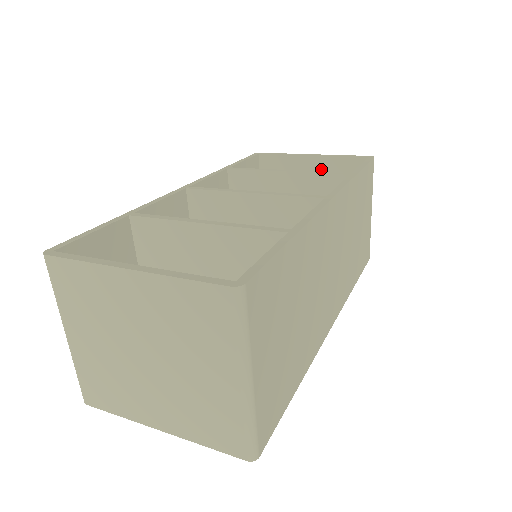
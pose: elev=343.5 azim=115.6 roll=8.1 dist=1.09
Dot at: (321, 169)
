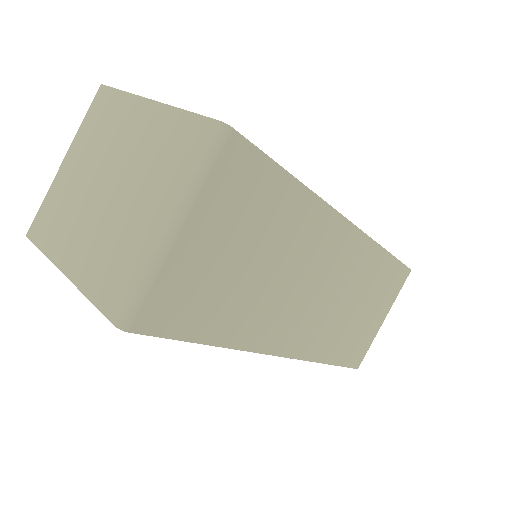
Dot at: occluded
